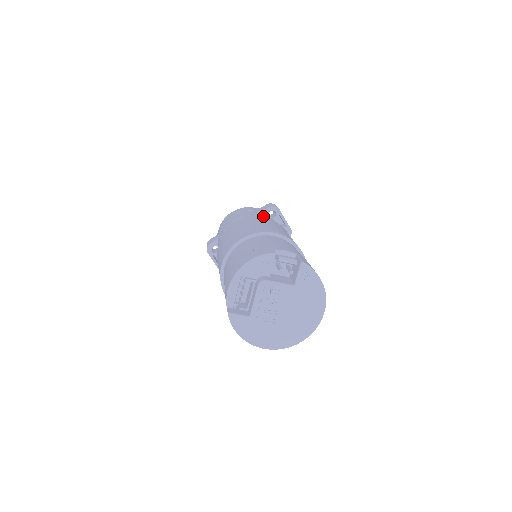
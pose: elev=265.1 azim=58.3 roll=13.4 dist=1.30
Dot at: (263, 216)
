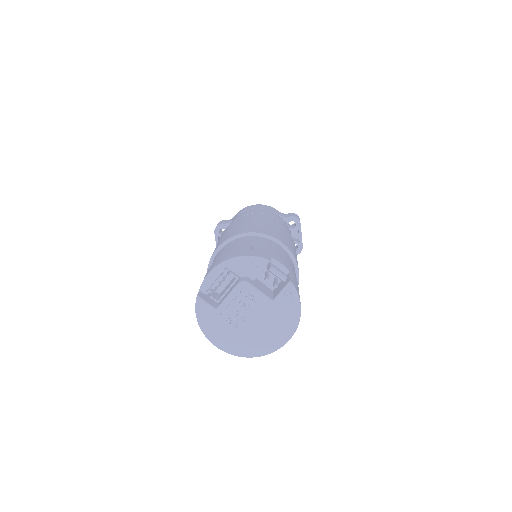
Dot at: (281, 222)
